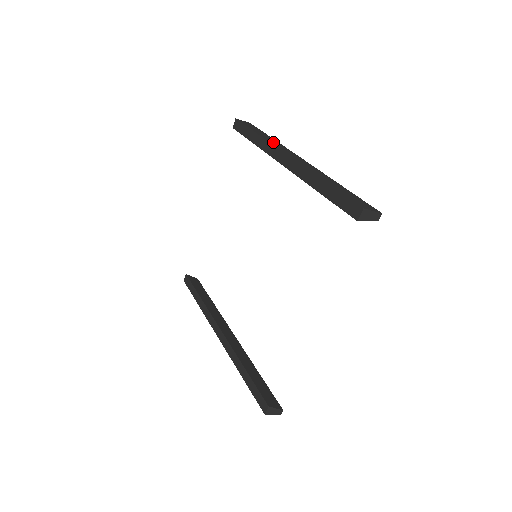
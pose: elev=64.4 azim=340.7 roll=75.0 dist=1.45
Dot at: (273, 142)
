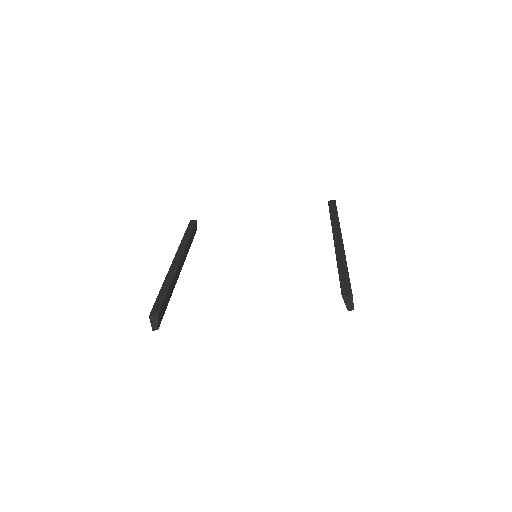
Dot at: occluded
